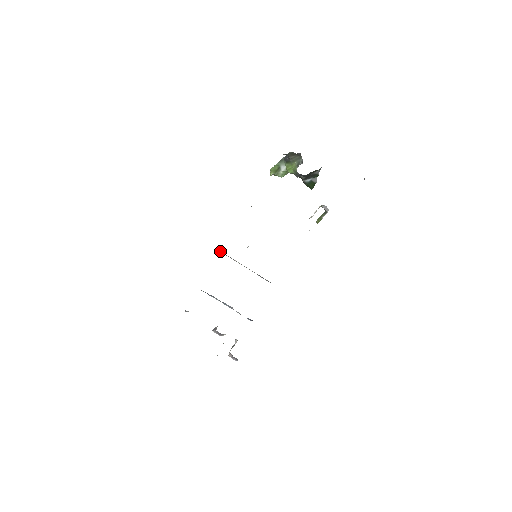
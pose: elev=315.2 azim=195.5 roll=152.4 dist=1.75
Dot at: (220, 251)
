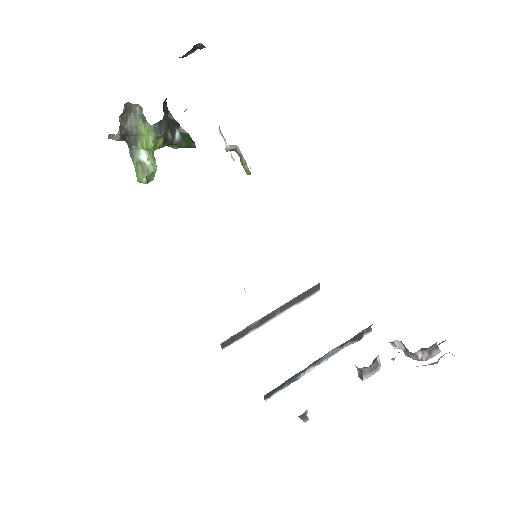
Dot at: (233, 341)
